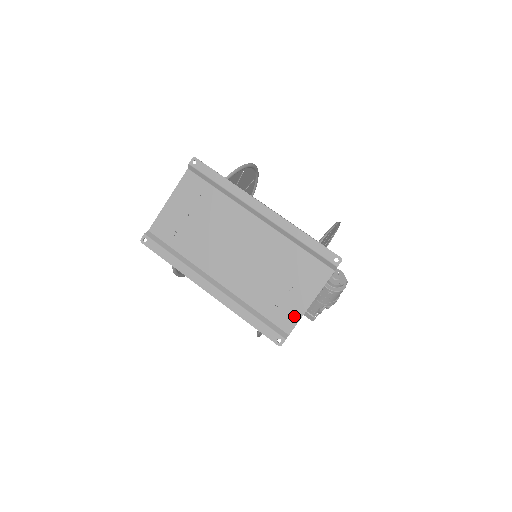
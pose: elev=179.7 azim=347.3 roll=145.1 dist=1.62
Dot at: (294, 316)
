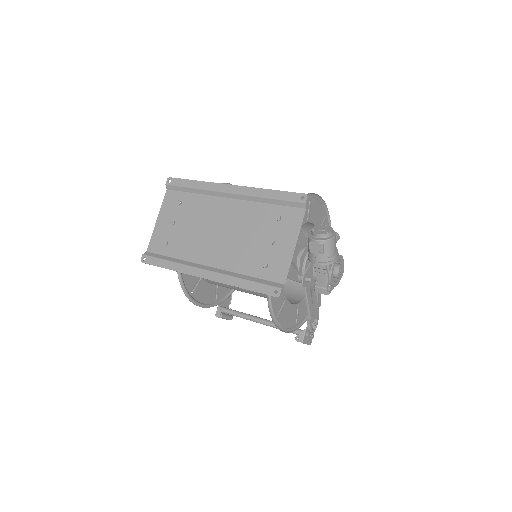
Dot at: (284, 265)
